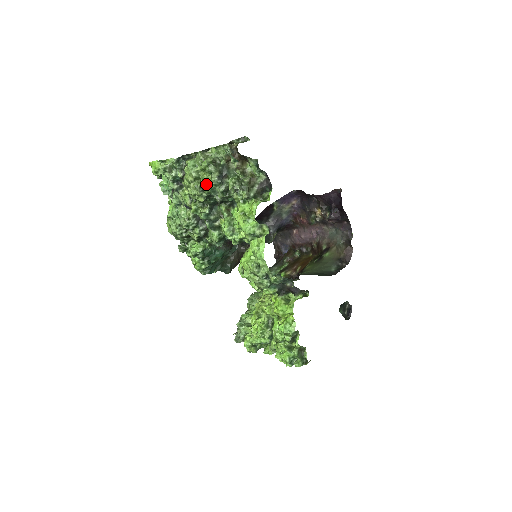
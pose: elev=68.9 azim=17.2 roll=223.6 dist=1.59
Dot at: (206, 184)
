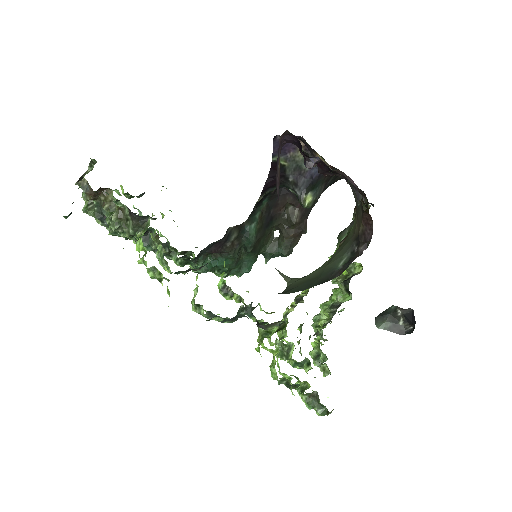
Dot at: occluded
